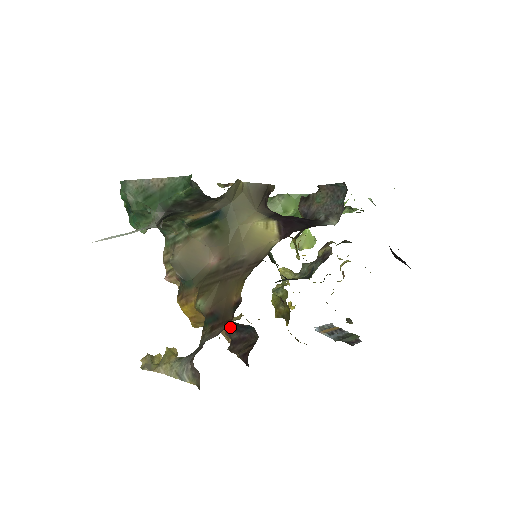
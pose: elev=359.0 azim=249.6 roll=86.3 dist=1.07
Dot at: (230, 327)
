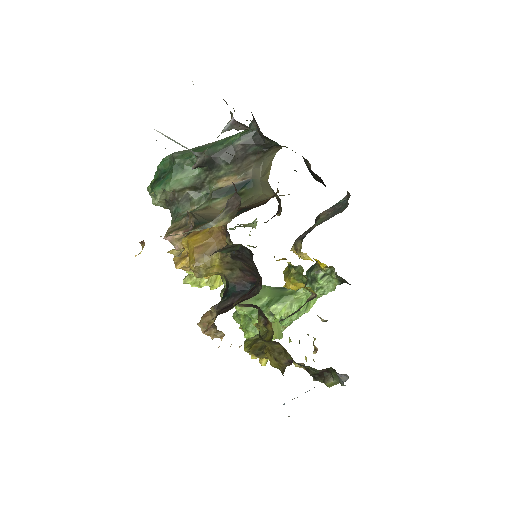
Dot at: (218, 303)
